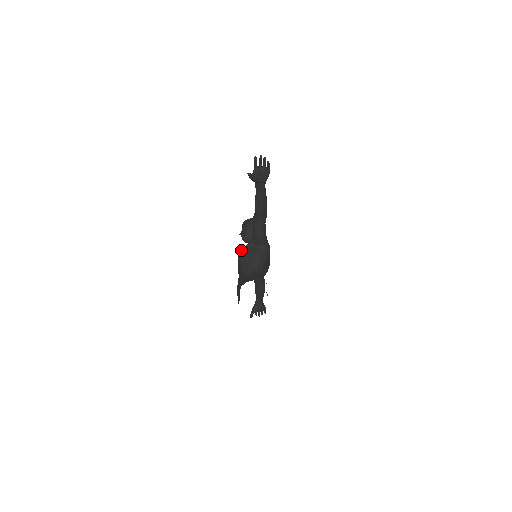
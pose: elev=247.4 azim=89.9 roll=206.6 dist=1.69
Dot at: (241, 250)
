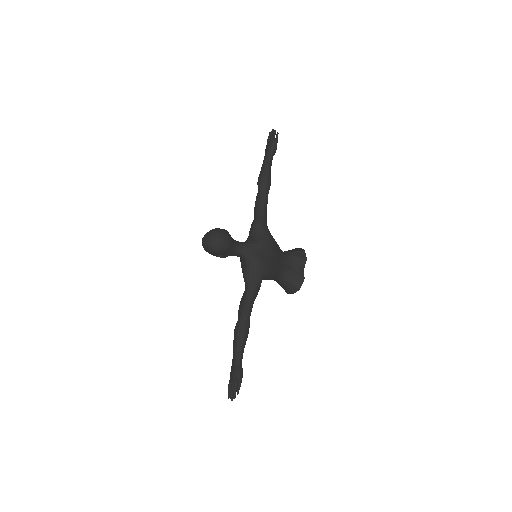
Dot at: occluded
